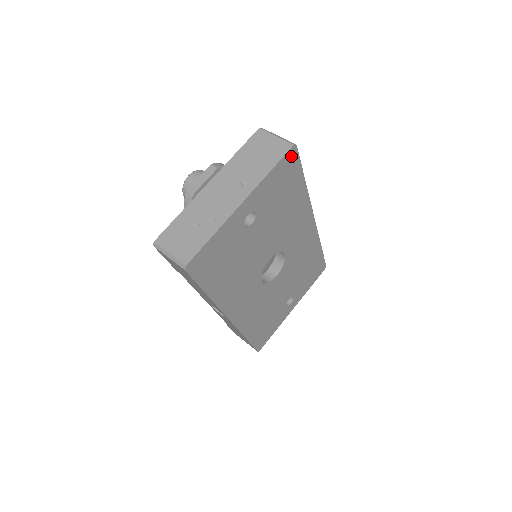
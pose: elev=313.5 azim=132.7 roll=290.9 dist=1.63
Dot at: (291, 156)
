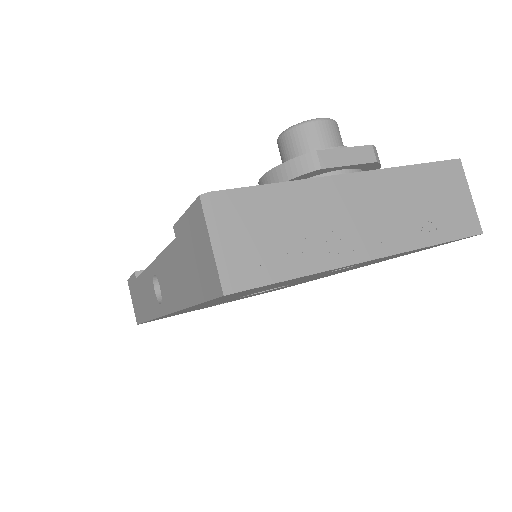
Dot at: occluded
